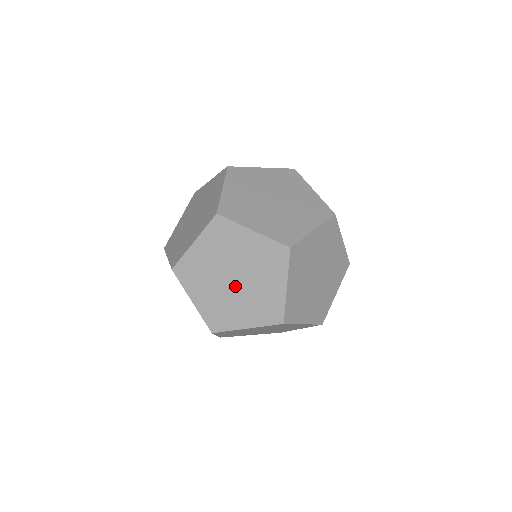
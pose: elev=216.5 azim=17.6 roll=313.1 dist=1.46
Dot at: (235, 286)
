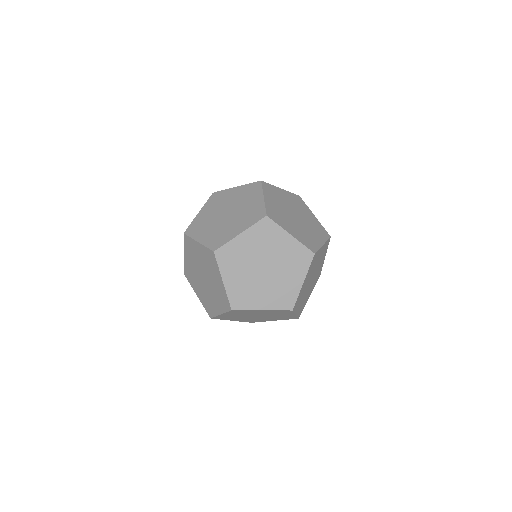
Dot at: (270, 271)
